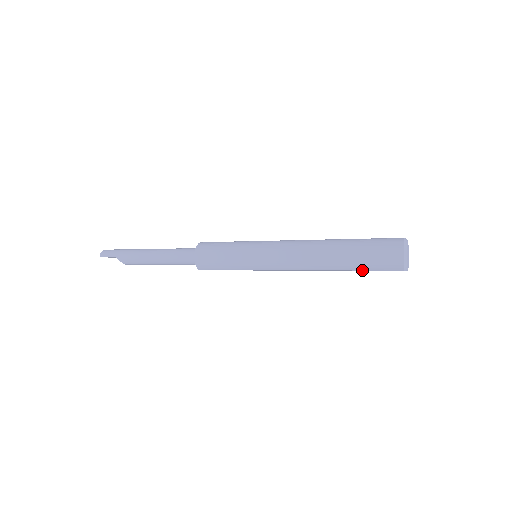
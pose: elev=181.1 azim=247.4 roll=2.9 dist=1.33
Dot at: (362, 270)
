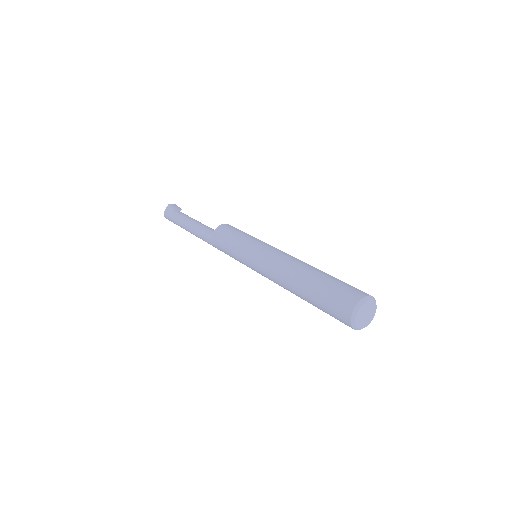
Dot at: occluded
